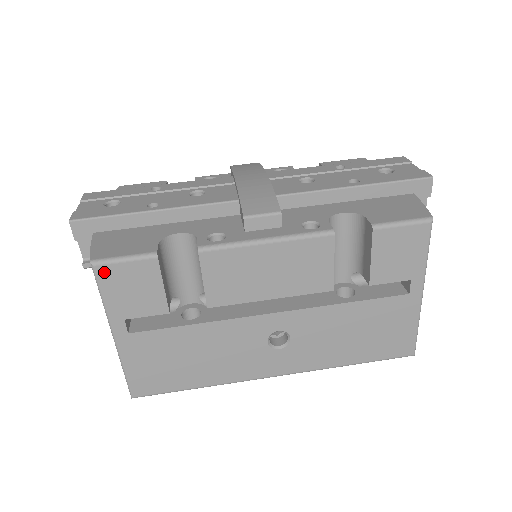
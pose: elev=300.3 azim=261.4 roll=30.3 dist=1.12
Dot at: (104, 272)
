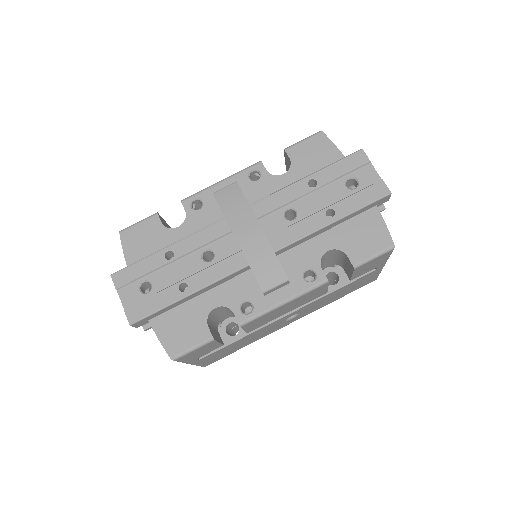
Dot at: (181, 358)
